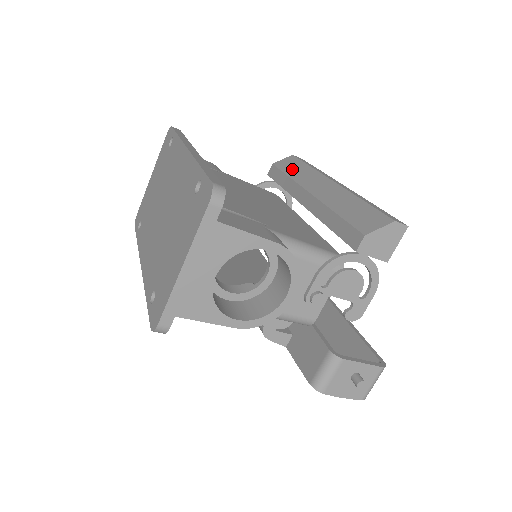
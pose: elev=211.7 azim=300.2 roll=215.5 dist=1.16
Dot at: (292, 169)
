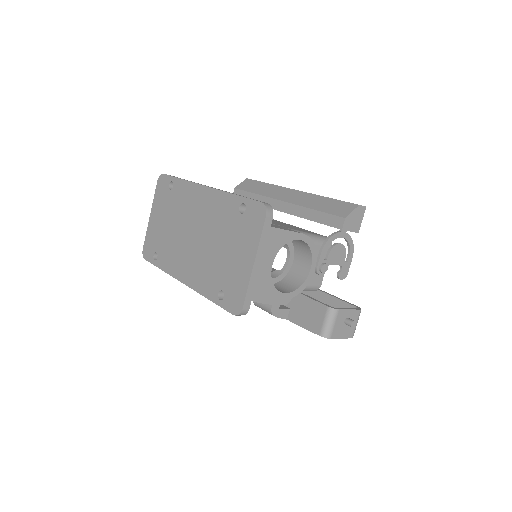
Dot at: (256, 188)
